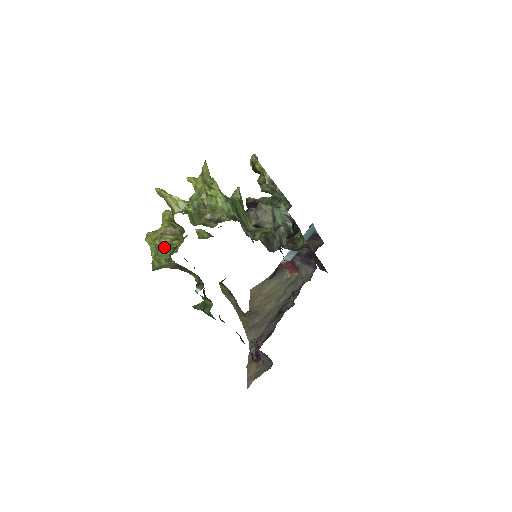
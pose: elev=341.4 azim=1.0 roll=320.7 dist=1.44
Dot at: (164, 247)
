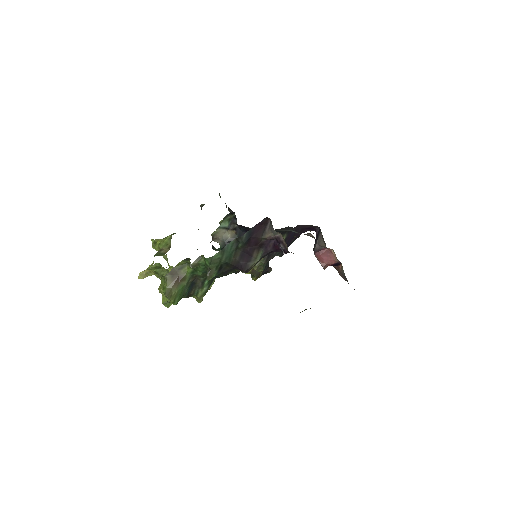
Dot at: occluded
